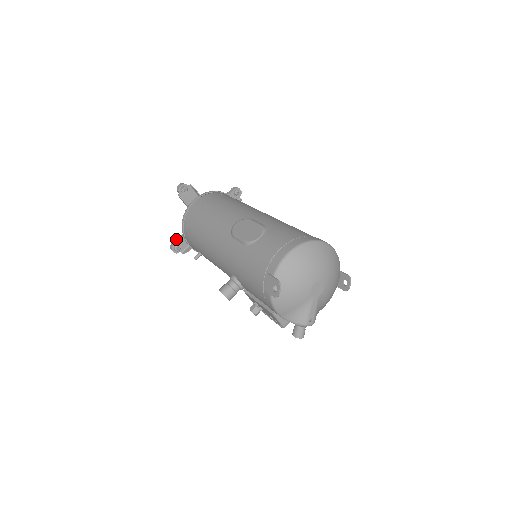
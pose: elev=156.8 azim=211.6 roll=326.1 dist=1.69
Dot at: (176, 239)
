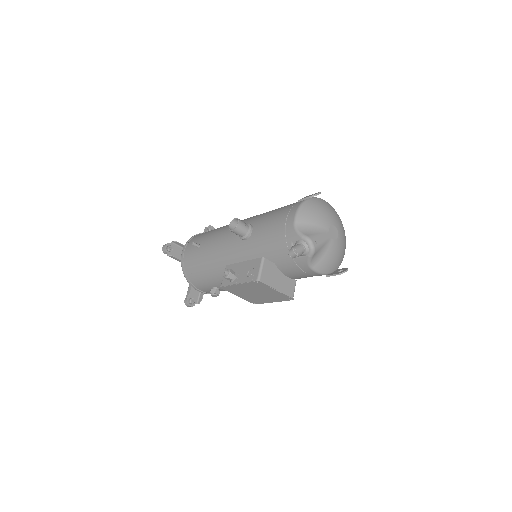
Dot at: (176, 243)
